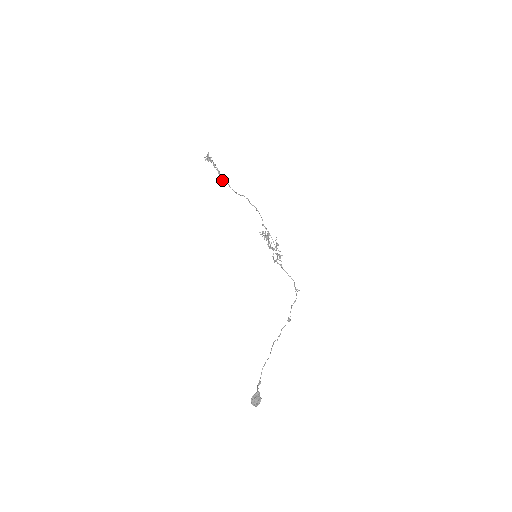
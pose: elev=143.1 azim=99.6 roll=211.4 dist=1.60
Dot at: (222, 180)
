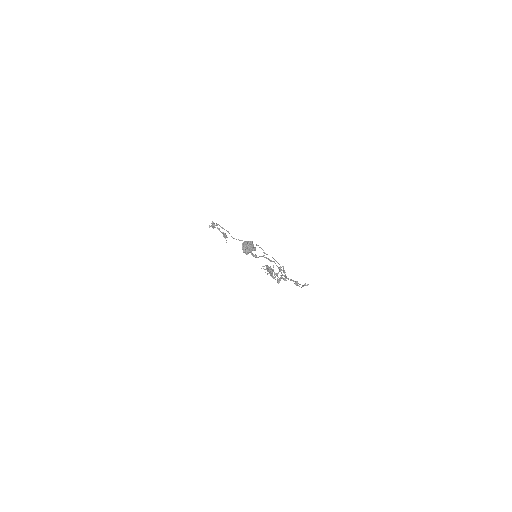
Dot at: (224, 235)
